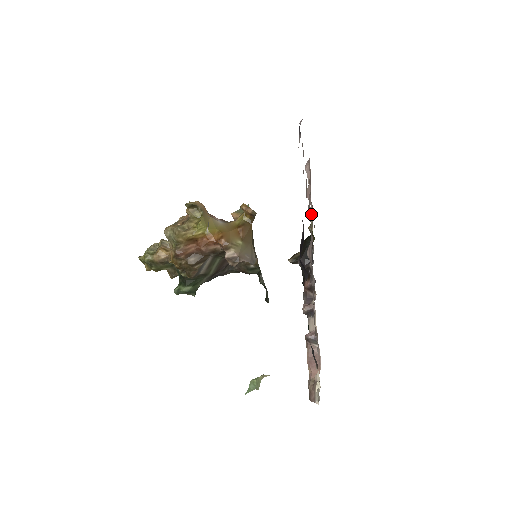
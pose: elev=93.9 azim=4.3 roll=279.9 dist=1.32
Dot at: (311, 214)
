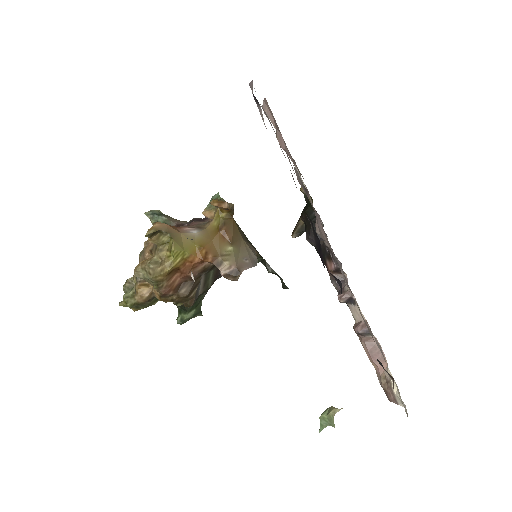
Dot at: (301, 179)
